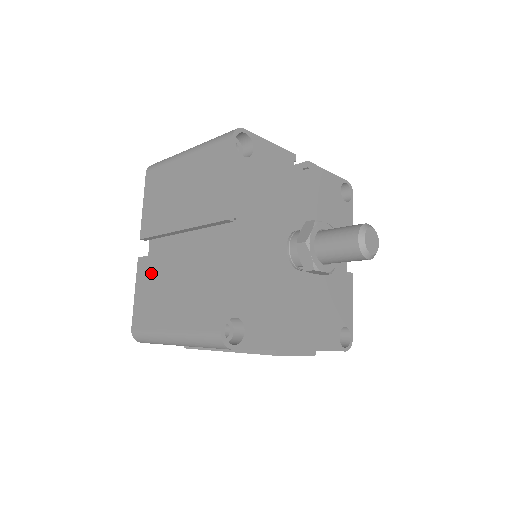
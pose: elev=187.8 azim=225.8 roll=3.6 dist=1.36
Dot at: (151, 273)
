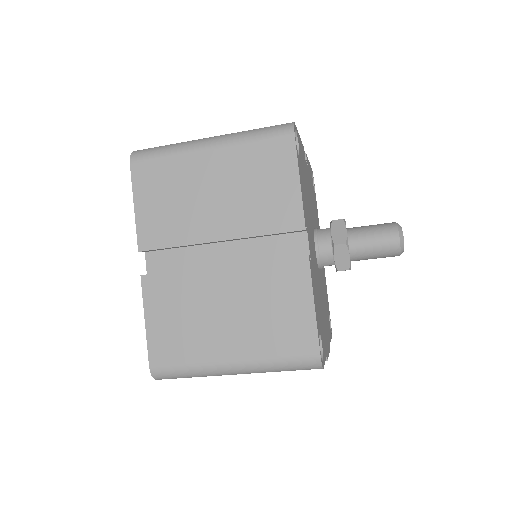
Dot at: (175, 294)
